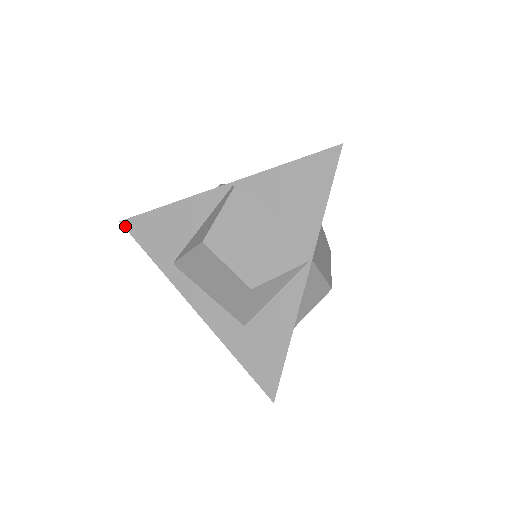
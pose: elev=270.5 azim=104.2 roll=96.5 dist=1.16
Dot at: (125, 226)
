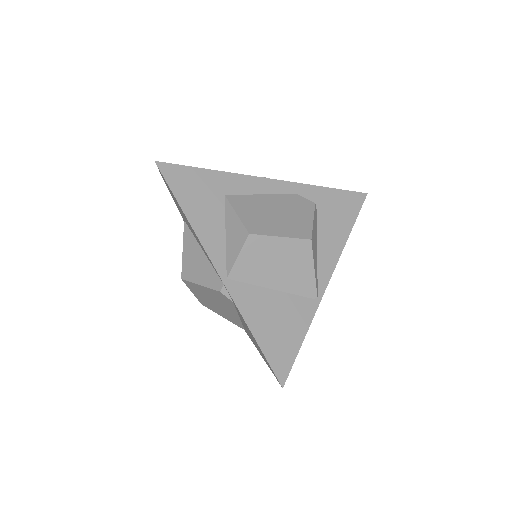
Dot at: (158, 168)
